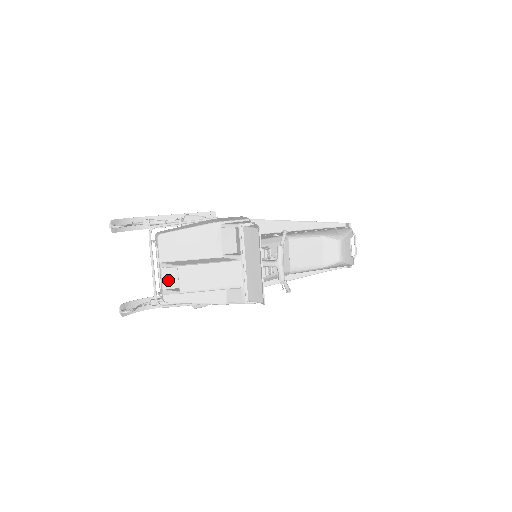
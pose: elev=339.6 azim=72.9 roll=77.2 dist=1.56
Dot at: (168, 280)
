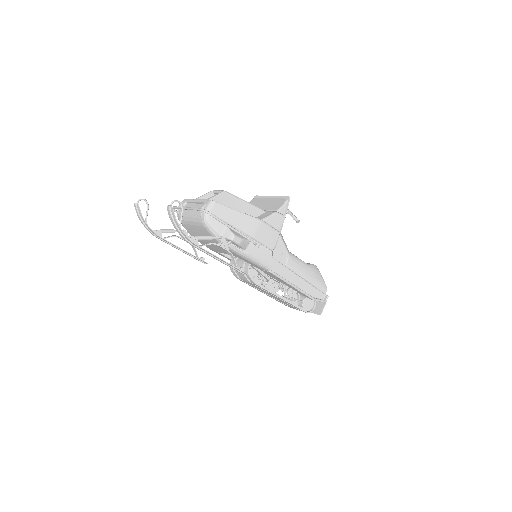
Dot at: occluded
